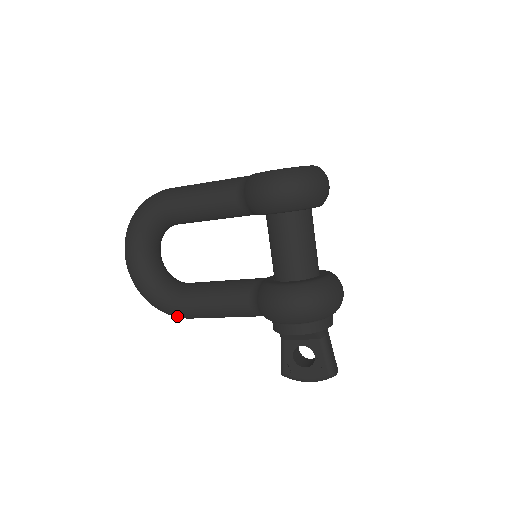
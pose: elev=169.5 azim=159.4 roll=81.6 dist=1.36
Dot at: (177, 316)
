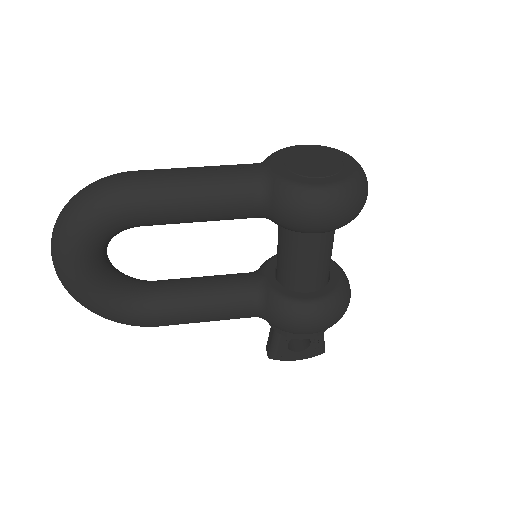
Dot at: (146, 326)
